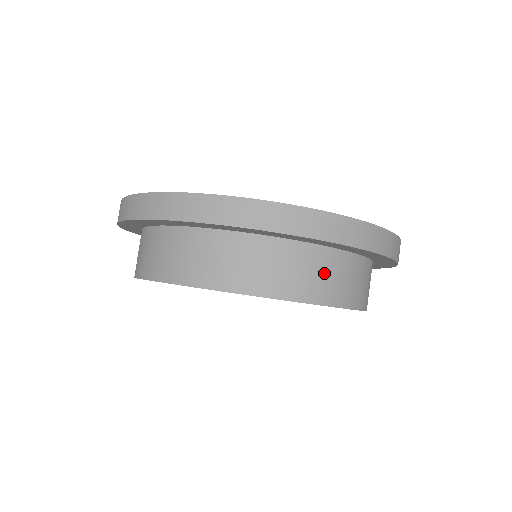
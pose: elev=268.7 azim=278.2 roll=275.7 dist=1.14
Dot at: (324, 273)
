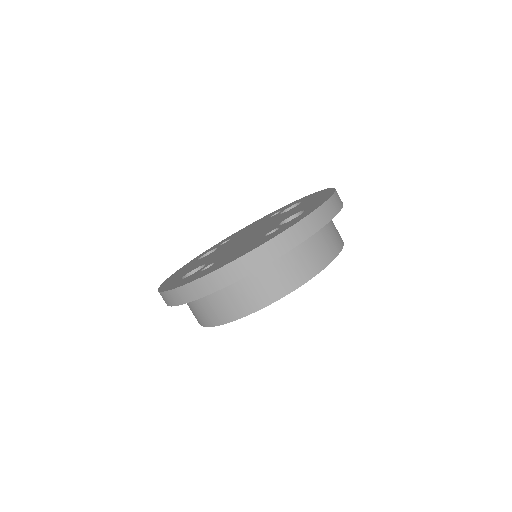
Dot at: (297, 263)
